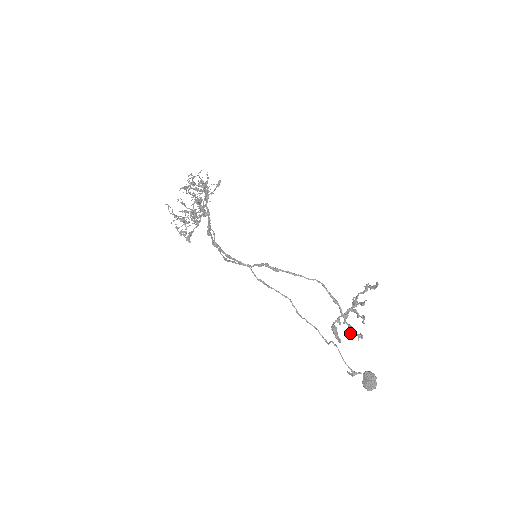
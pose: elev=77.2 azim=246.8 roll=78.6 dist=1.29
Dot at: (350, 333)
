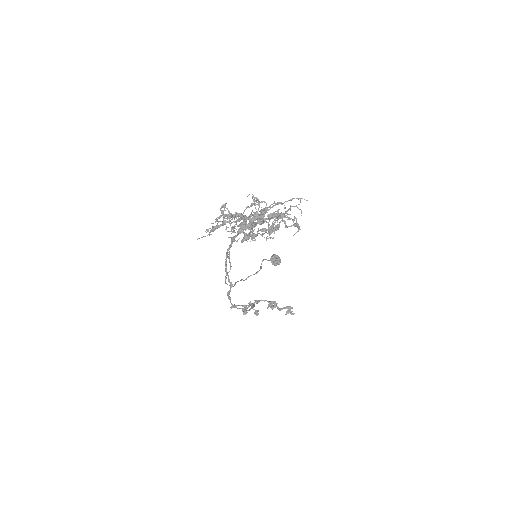
Dot at: (242, 309)
